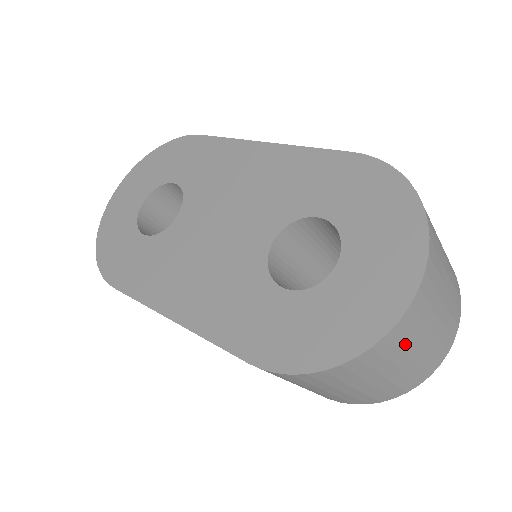
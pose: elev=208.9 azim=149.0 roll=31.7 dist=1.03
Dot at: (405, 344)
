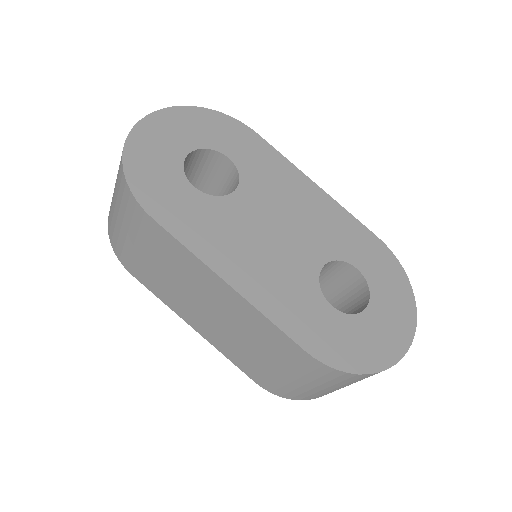
Dot at: occluded
